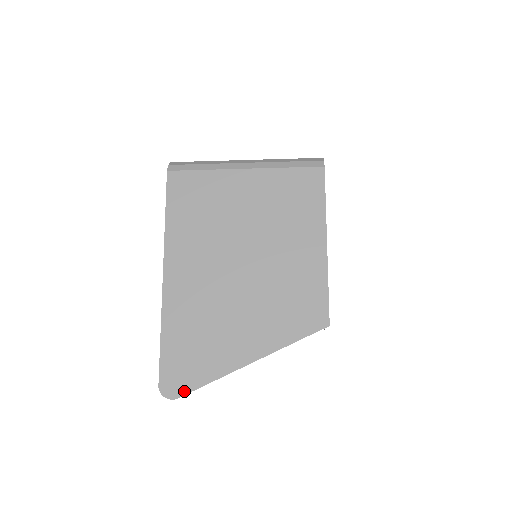
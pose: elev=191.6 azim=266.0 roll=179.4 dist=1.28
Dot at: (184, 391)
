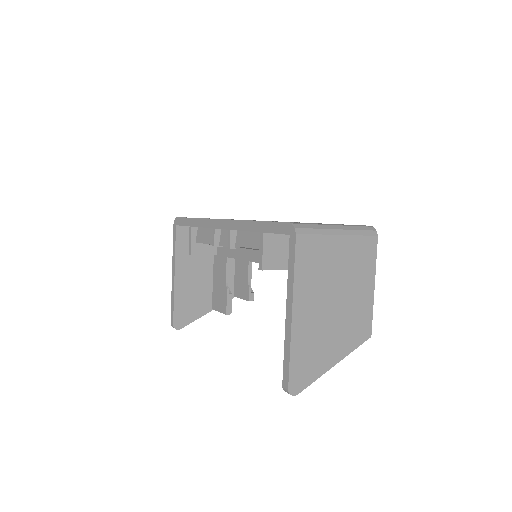
Dot at: (302, 389)
